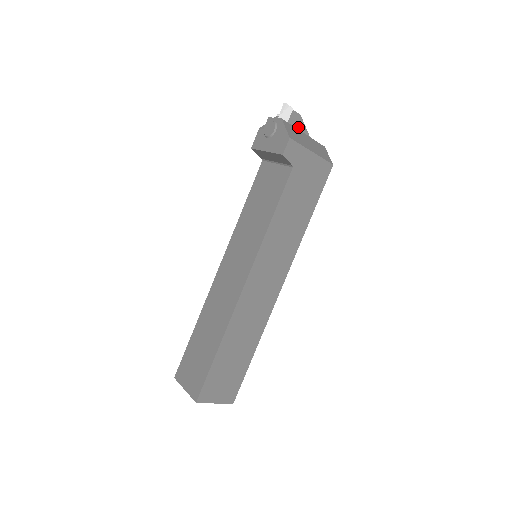
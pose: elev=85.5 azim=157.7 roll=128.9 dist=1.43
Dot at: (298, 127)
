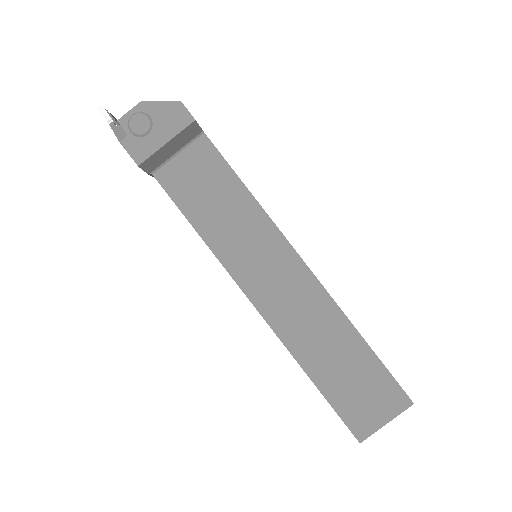
Dot at: occluded
